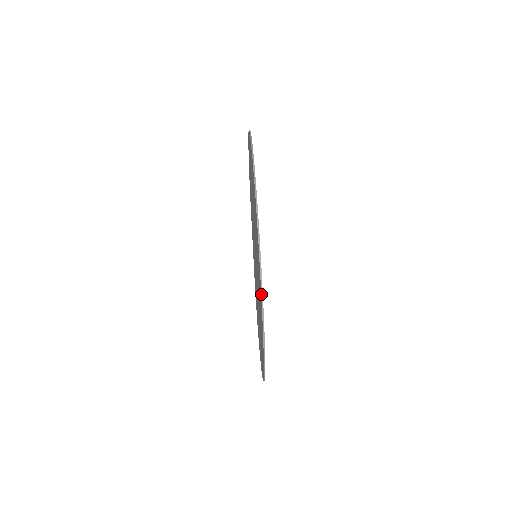
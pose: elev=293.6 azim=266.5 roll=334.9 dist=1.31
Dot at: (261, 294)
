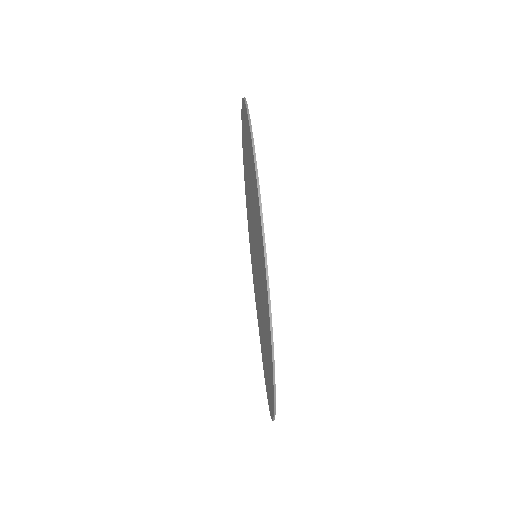
Dot at: (249, 124)
